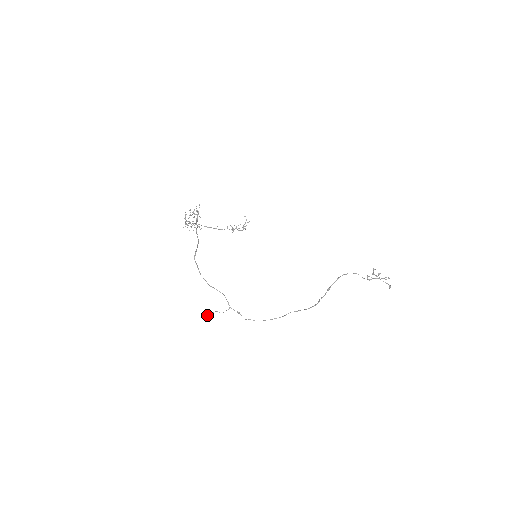
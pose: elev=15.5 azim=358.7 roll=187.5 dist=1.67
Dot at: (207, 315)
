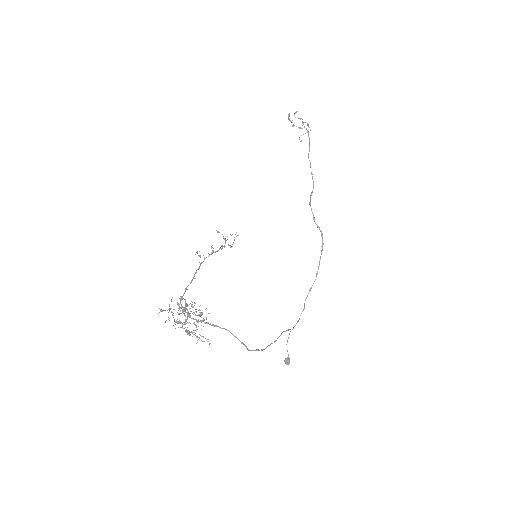
Dot at: occluded
